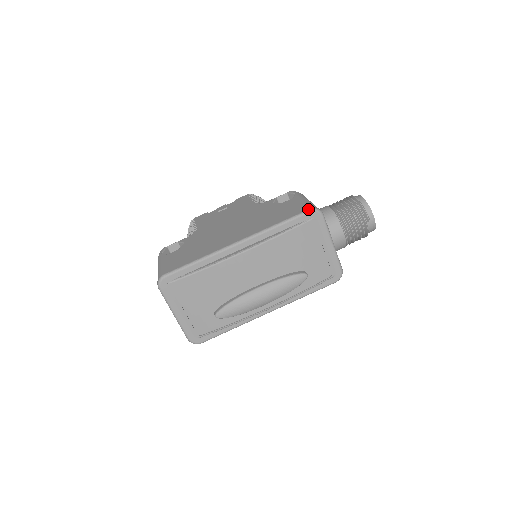
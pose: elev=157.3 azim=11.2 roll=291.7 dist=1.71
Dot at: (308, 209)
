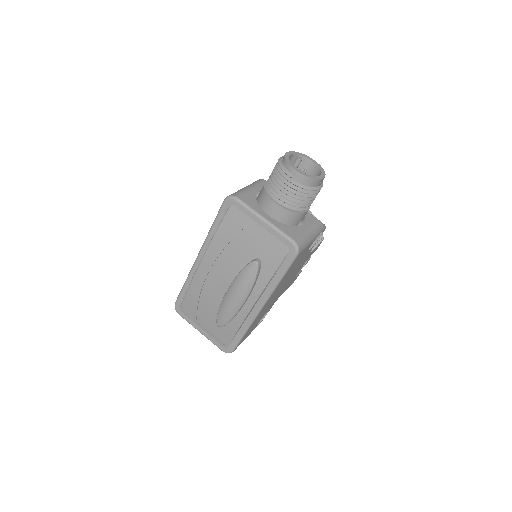
Dot at: occluded
